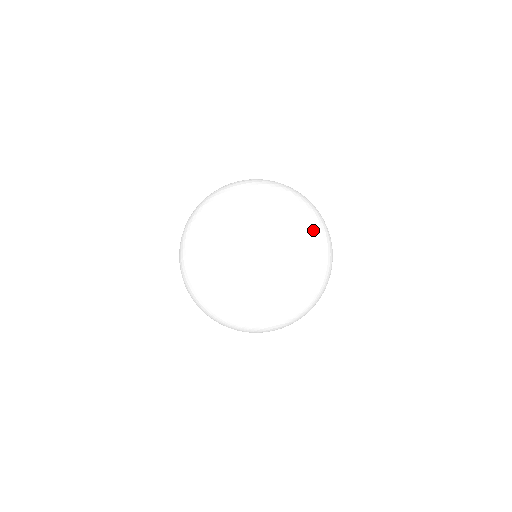
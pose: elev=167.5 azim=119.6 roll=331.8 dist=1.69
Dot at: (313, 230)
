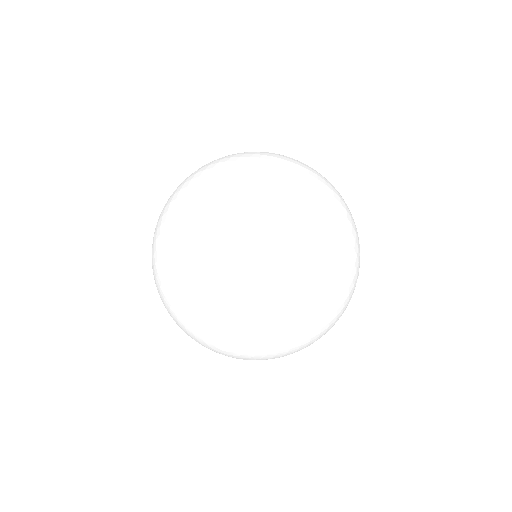
Dot at: occluded
